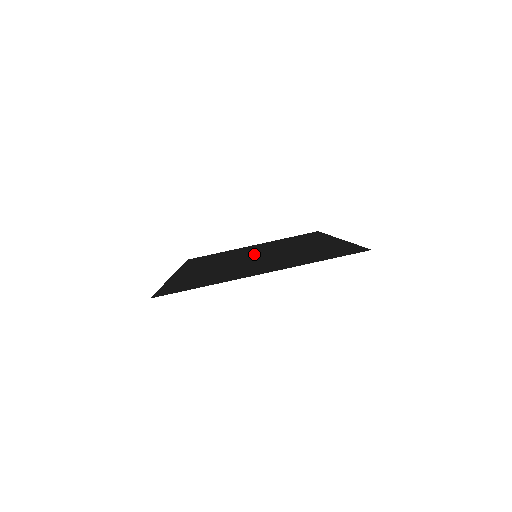
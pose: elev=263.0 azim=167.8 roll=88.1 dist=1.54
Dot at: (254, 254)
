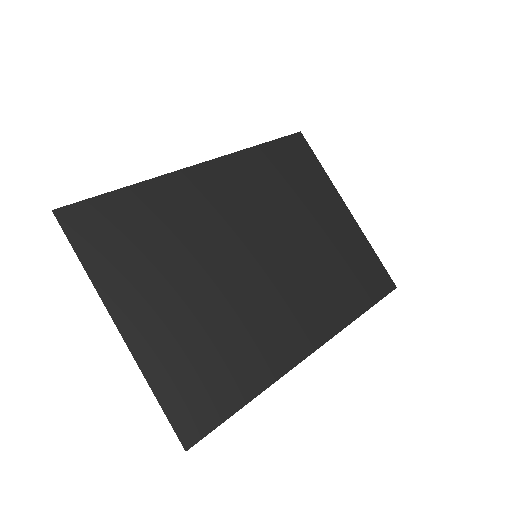
Dot at: (270, 247)
